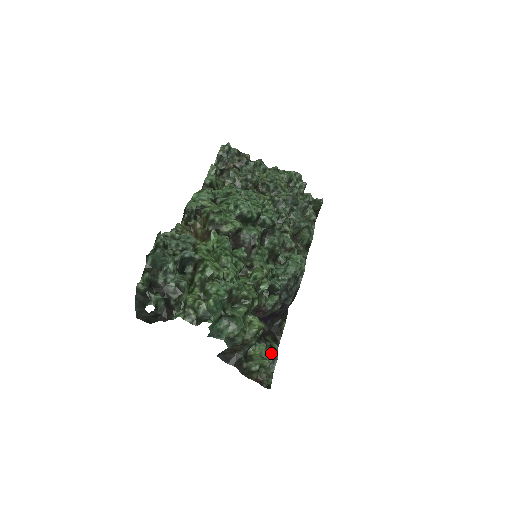
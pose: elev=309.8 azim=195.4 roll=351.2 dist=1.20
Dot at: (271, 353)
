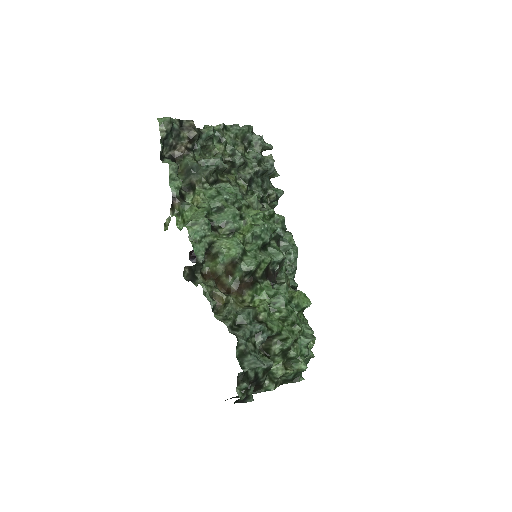
Dot at: occluded
